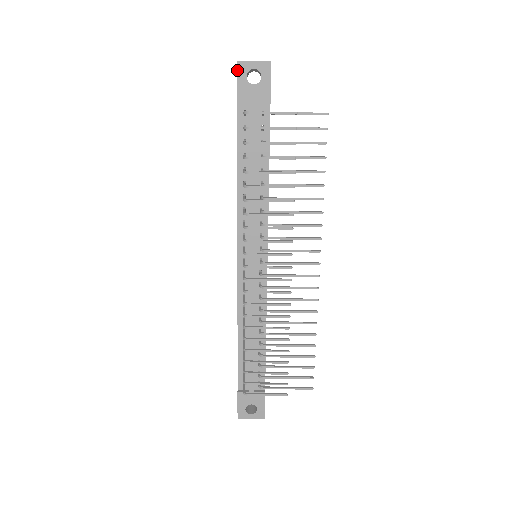
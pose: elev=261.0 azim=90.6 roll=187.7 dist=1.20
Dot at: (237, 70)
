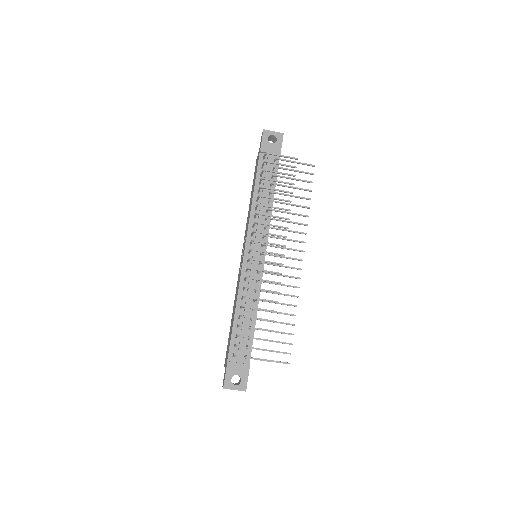
Dot at: (263, 134)
